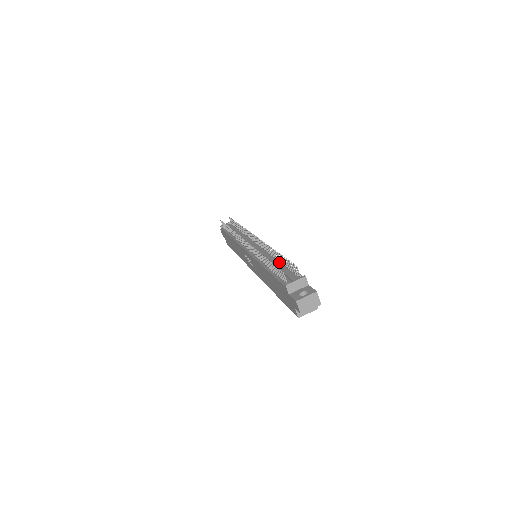
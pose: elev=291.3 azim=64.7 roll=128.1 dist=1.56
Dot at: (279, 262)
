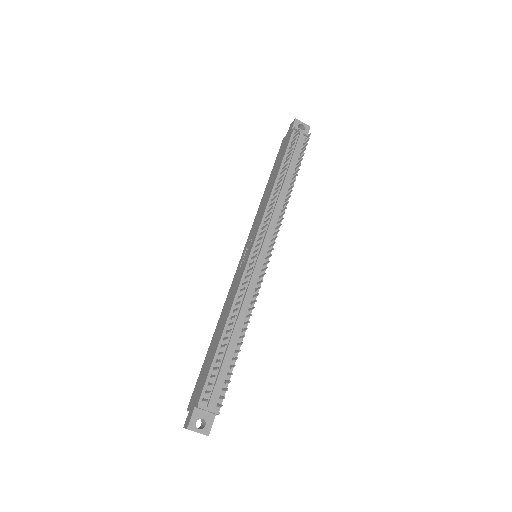
Dot at: (238, 340)
